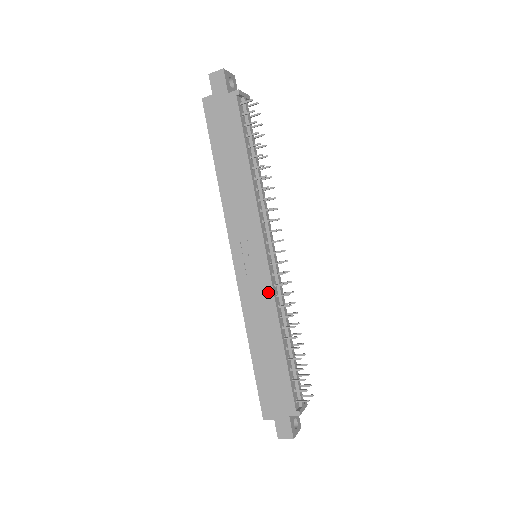
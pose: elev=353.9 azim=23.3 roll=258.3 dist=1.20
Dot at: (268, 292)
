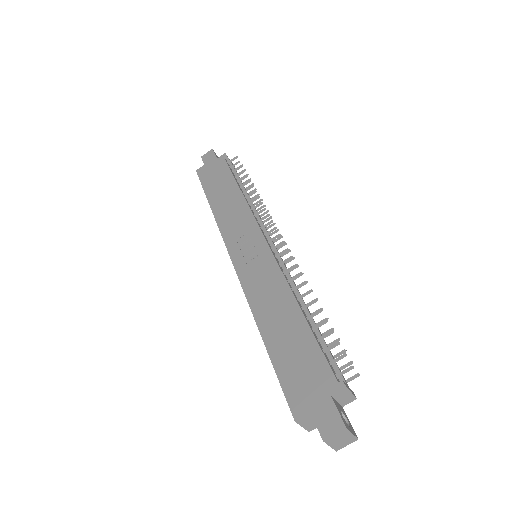
Dot at: (273, 268)
